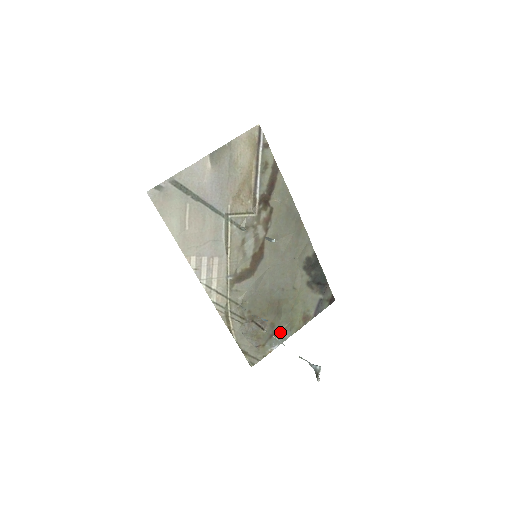
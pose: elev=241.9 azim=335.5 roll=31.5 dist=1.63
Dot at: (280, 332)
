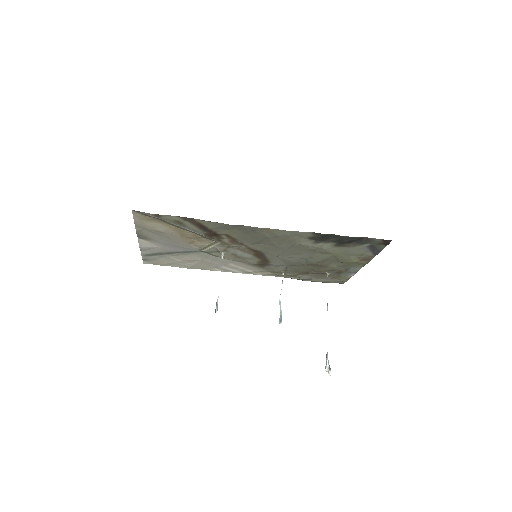
Dot at: (346, 270)
